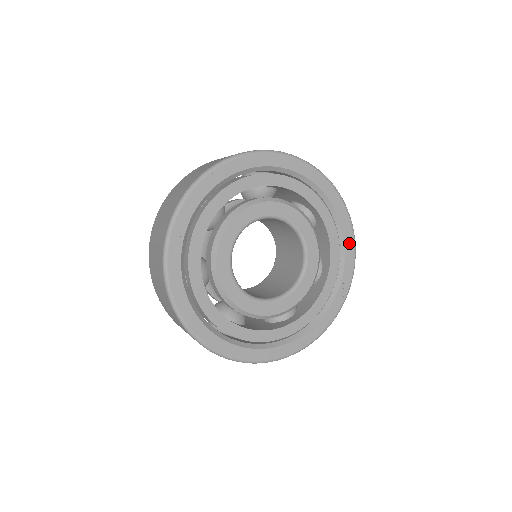
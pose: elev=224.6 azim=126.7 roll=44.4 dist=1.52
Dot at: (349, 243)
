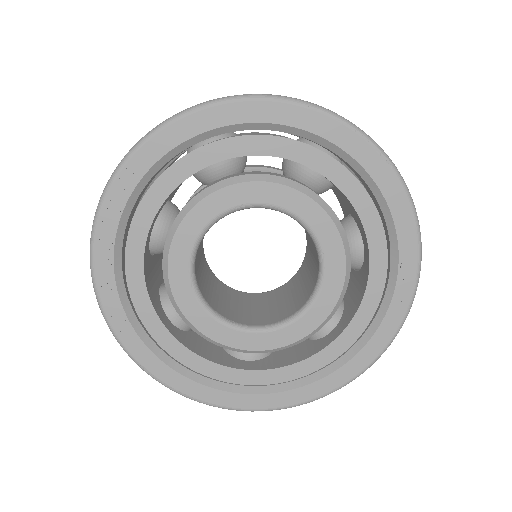
Dot at: (393, 195)
